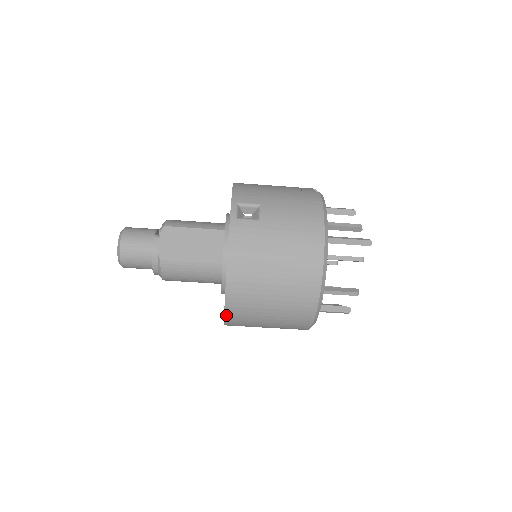
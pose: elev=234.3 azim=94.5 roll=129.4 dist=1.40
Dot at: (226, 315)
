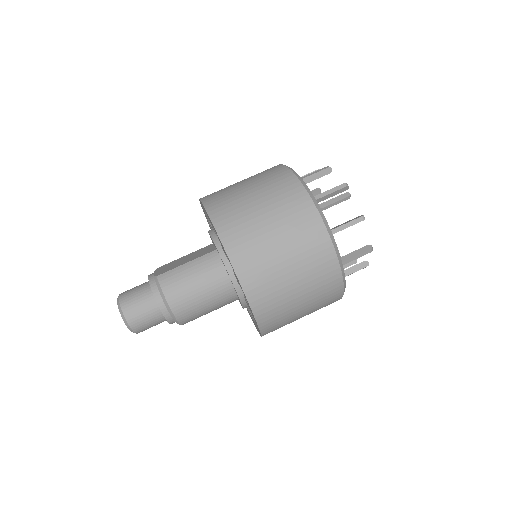
Dot at: (229, 254)
